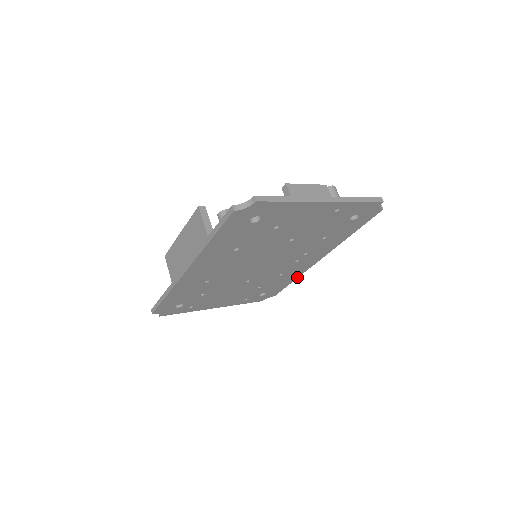
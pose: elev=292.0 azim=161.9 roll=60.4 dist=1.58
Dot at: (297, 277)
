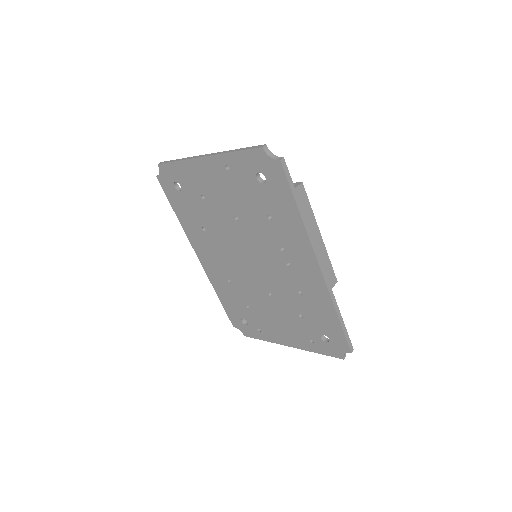
Dot at: (334, 308)
